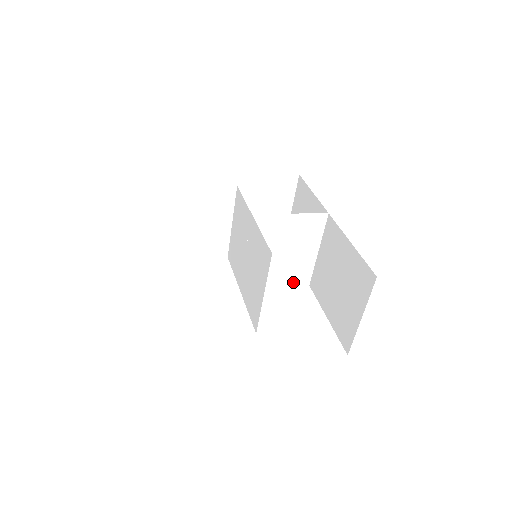
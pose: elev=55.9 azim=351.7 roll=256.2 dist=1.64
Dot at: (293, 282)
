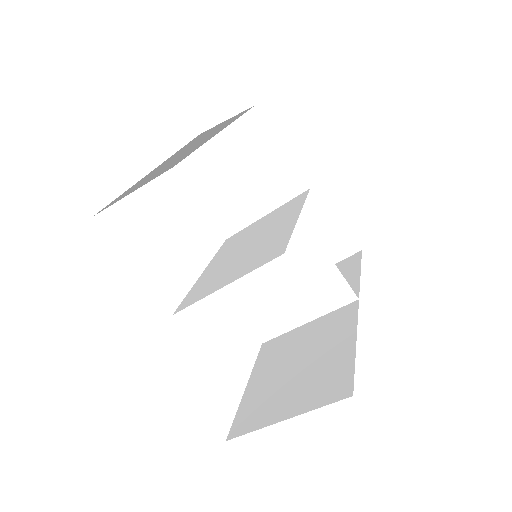
Dot at: (254, 322)
